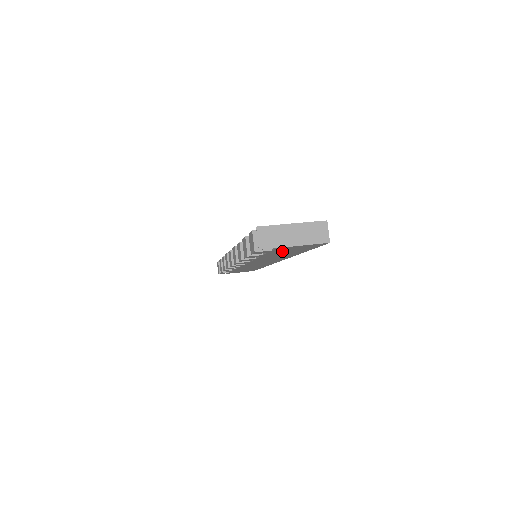
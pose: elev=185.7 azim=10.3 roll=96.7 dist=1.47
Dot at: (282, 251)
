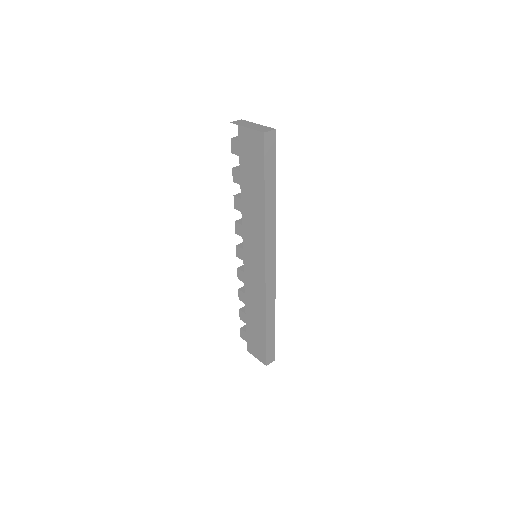
Dot at: (247, 159)
